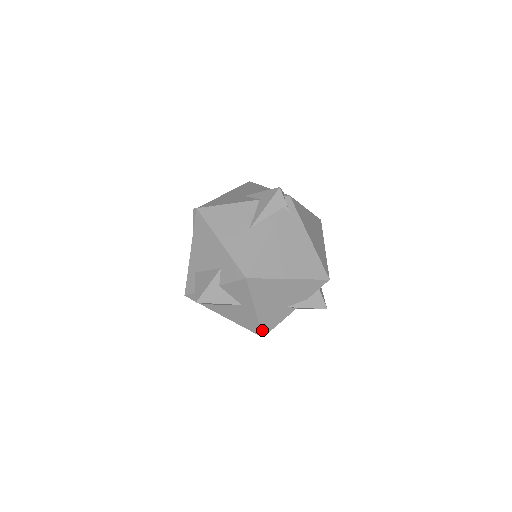
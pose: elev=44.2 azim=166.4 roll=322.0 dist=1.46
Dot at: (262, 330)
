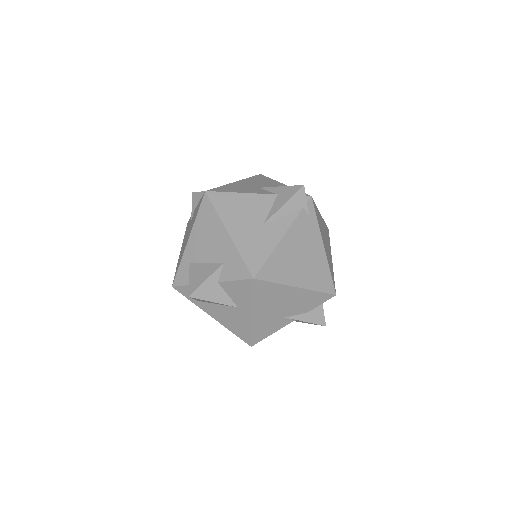
Dot at: (253, 338)
